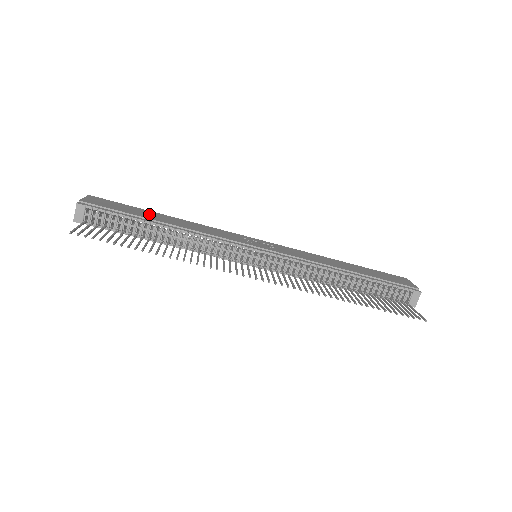
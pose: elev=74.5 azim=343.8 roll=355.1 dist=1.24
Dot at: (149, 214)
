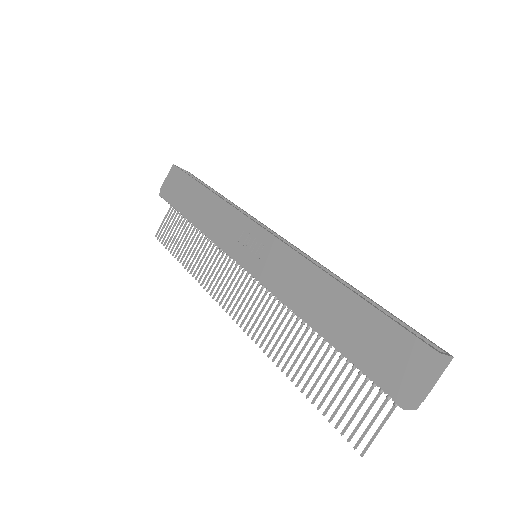
Dot at: (192, 196)
